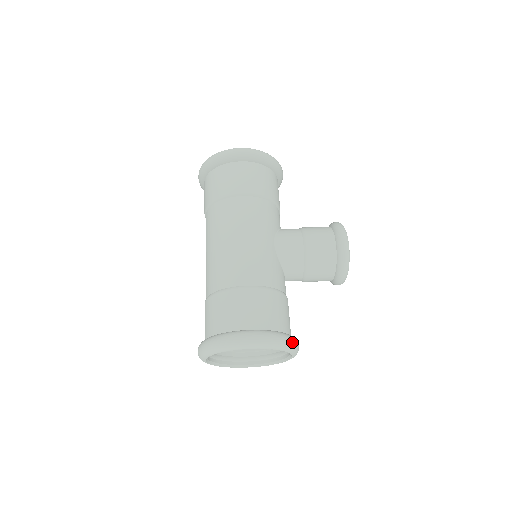
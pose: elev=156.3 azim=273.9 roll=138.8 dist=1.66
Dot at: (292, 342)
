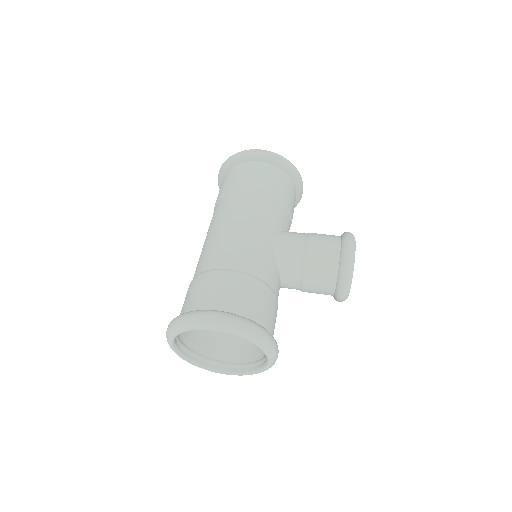
Dot at: (266, 336)
